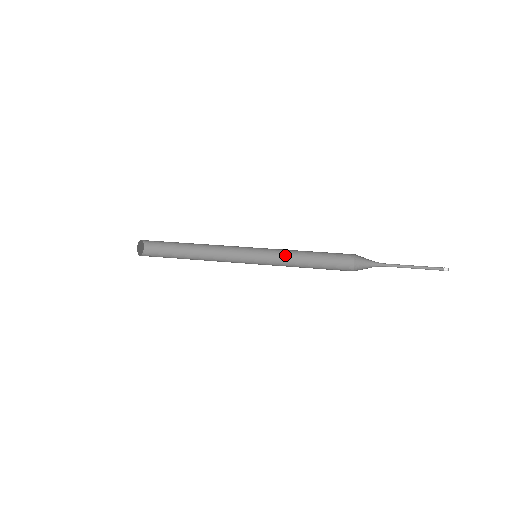
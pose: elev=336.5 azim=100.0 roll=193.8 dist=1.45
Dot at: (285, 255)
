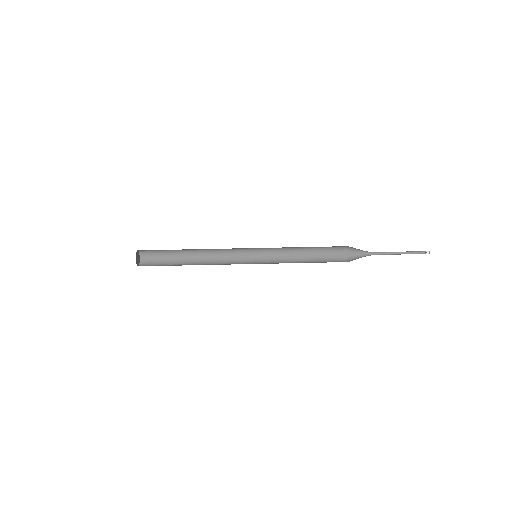
Dot at: (282, 257)
